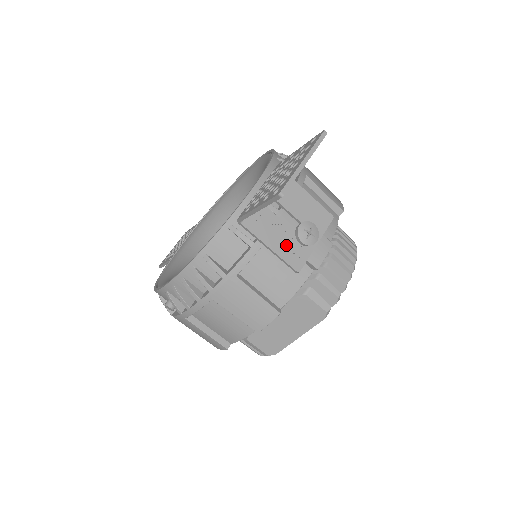
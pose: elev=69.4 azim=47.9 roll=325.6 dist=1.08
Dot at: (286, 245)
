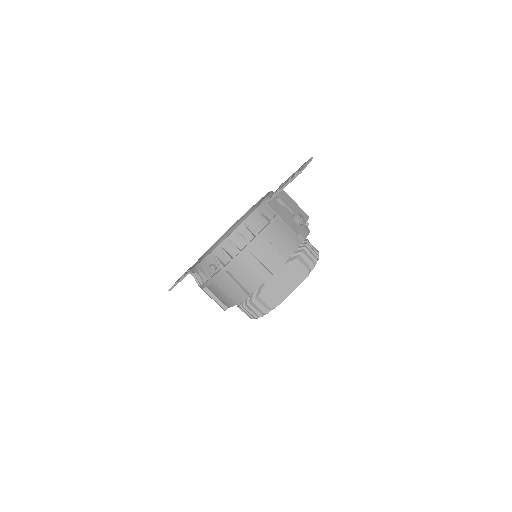
Dot at: (290, 221)
